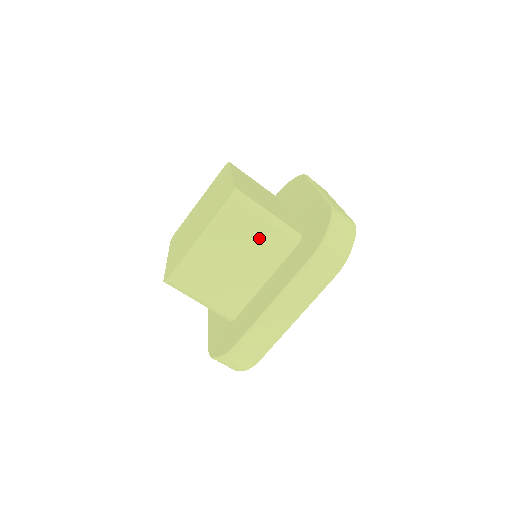
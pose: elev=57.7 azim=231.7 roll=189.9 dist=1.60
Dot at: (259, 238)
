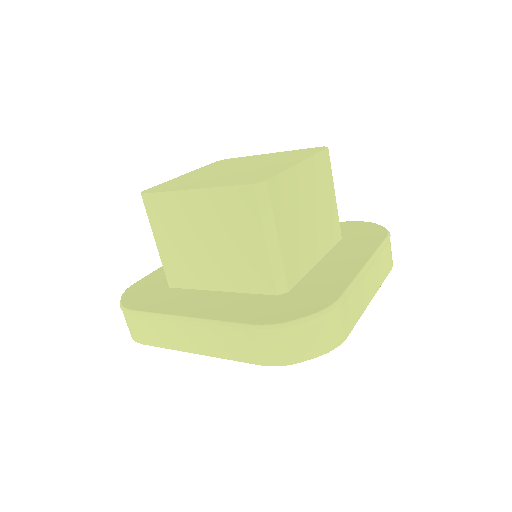
Dot at: (328, 207)
